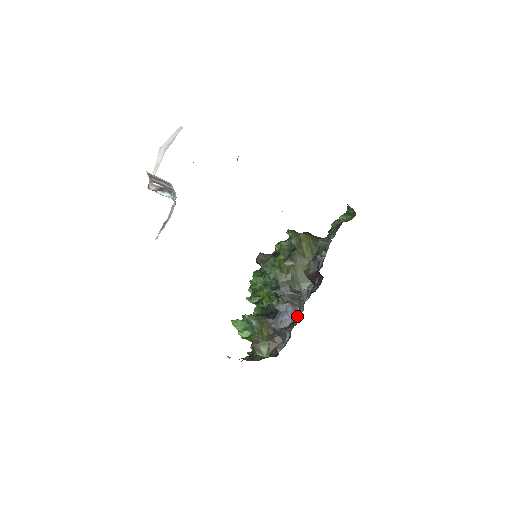
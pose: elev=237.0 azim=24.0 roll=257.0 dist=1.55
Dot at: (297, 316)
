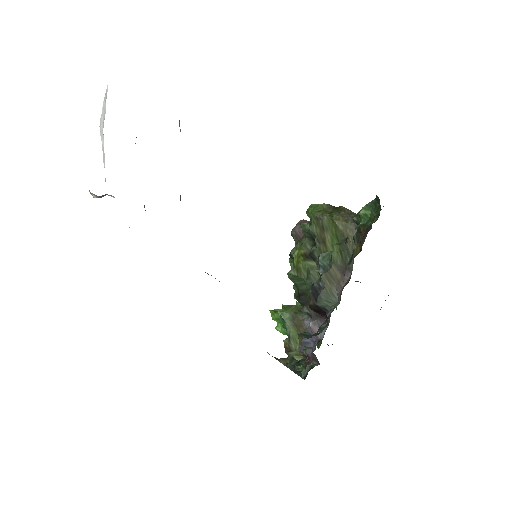
Dot at: occluded
